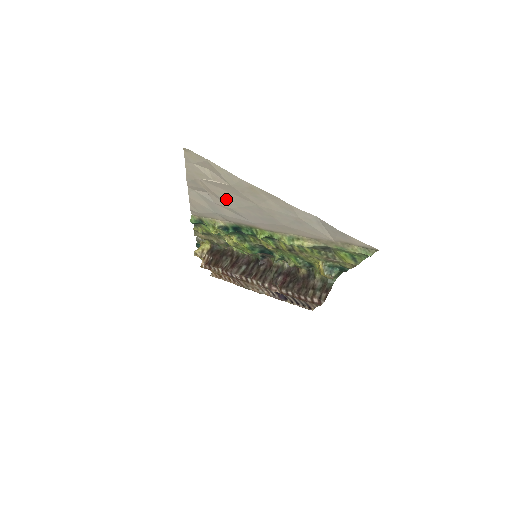
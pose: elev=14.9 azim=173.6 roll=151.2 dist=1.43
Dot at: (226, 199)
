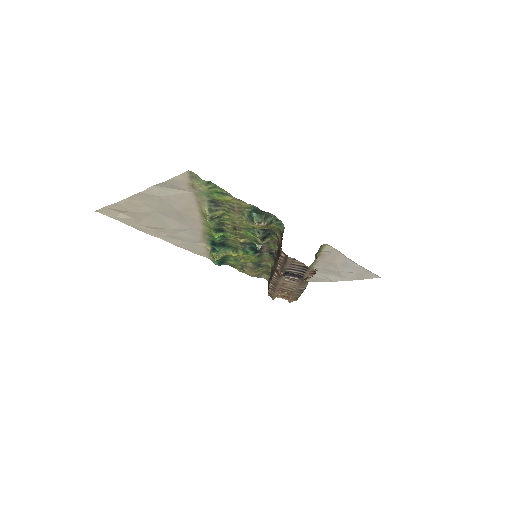
Dot at: (158, 225)
